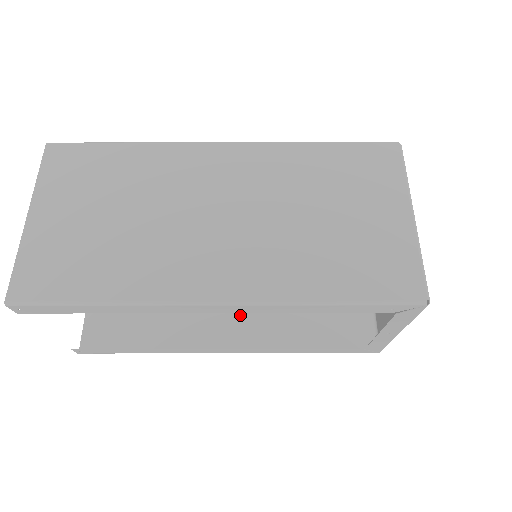
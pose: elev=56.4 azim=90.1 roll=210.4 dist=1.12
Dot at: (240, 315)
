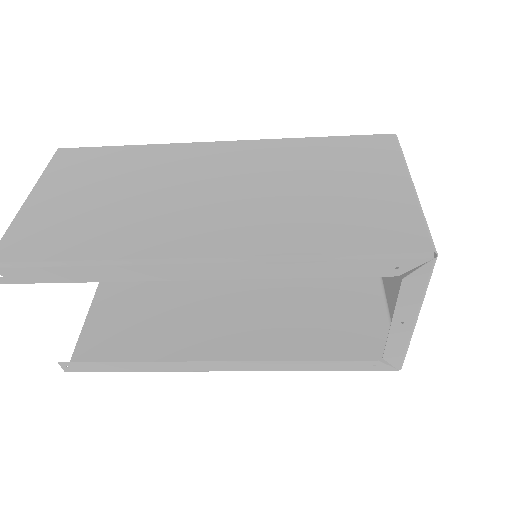
Dot at: (243, 334)
